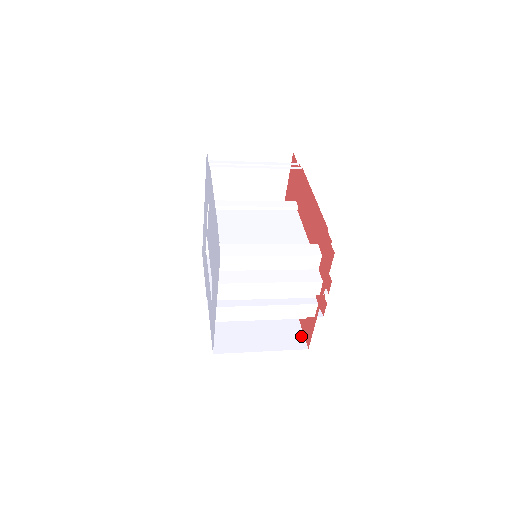
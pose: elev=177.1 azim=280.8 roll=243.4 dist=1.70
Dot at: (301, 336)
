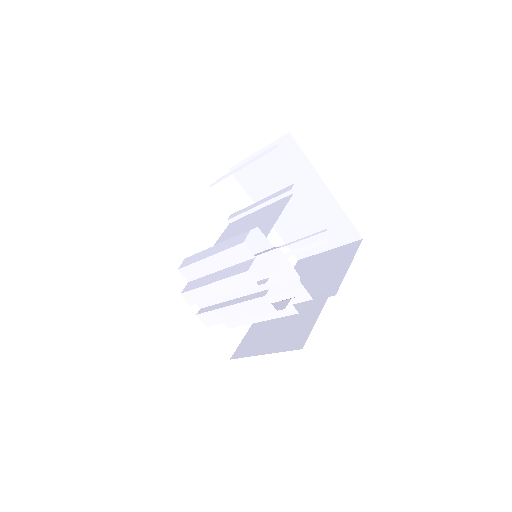
Dot at: (307, 334)
